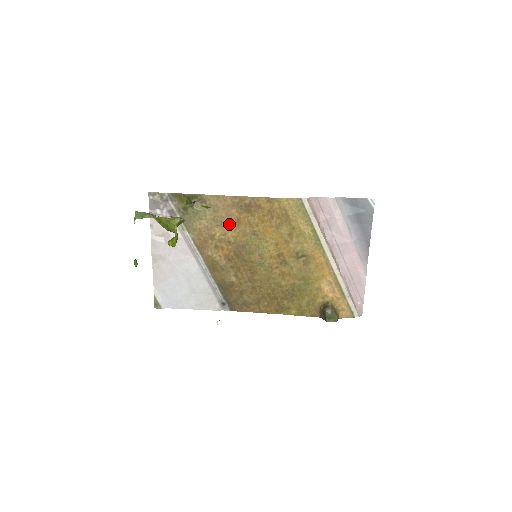
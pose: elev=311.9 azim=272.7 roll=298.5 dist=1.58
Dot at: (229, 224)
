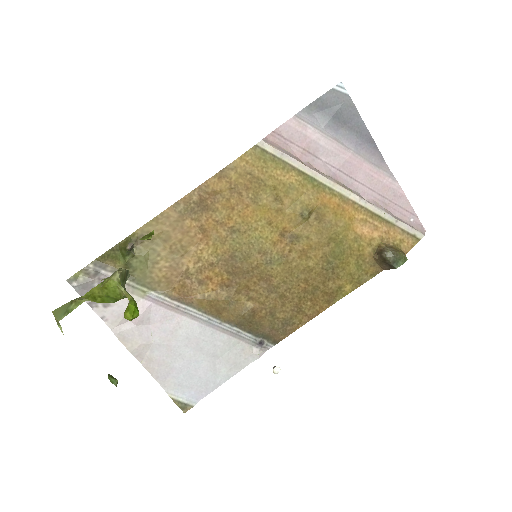
Dot at: (195, 243)
